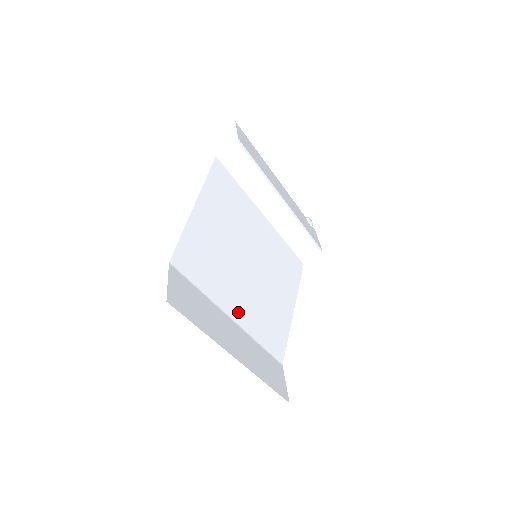
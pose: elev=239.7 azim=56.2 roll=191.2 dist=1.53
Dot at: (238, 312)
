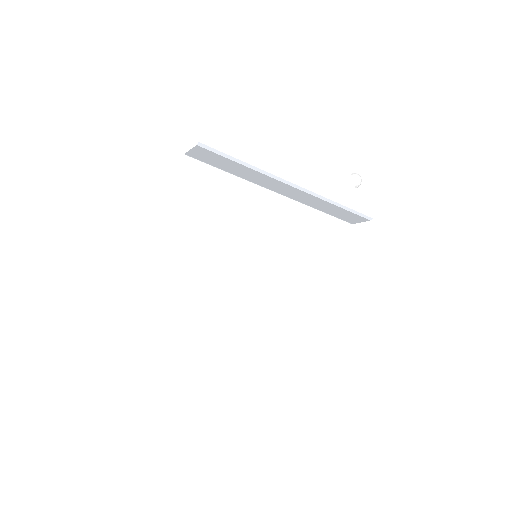
Dot at: (229, 322)
